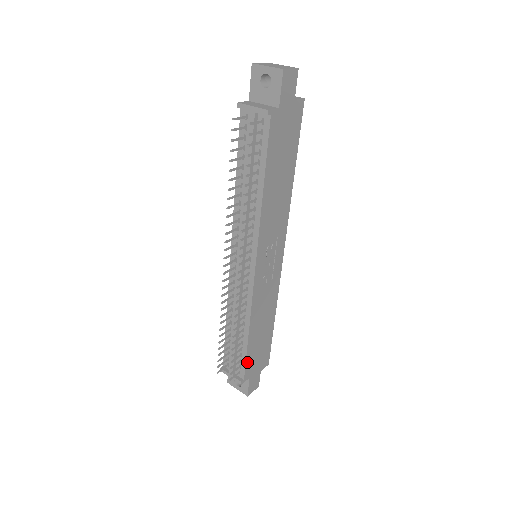
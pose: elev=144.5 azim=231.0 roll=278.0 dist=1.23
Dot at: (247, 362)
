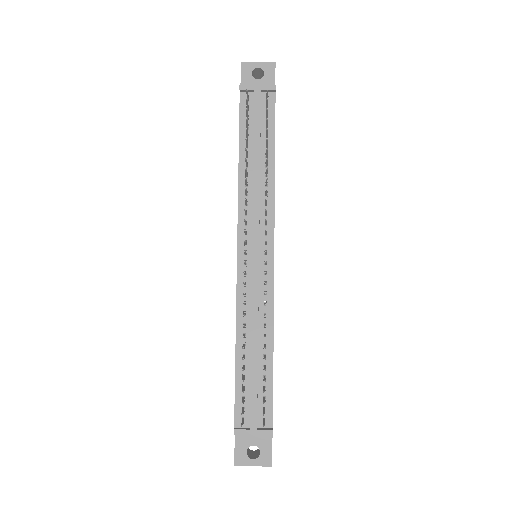
Dot at: (272, 397)
